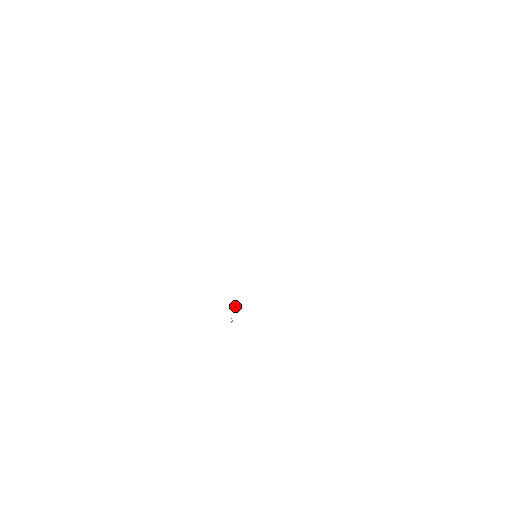
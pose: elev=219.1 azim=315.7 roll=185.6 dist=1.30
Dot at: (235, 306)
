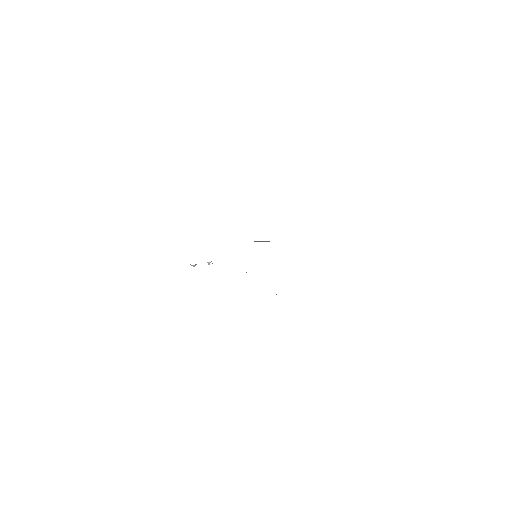
Dot at: (208, 263)
